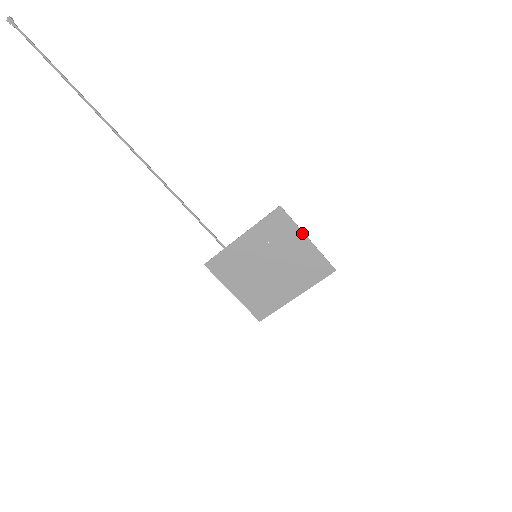
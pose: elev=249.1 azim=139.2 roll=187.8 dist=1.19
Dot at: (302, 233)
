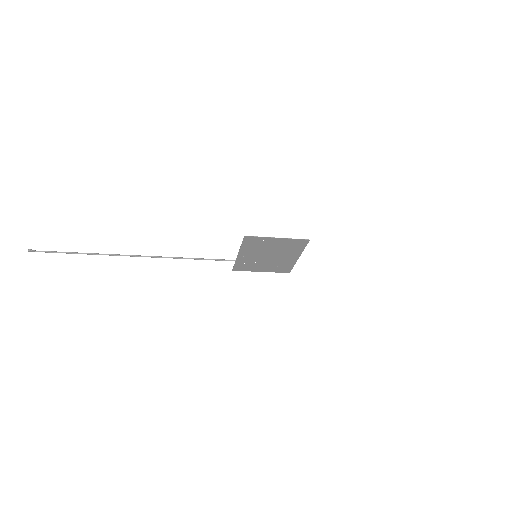
Dot at: (271, 238)
